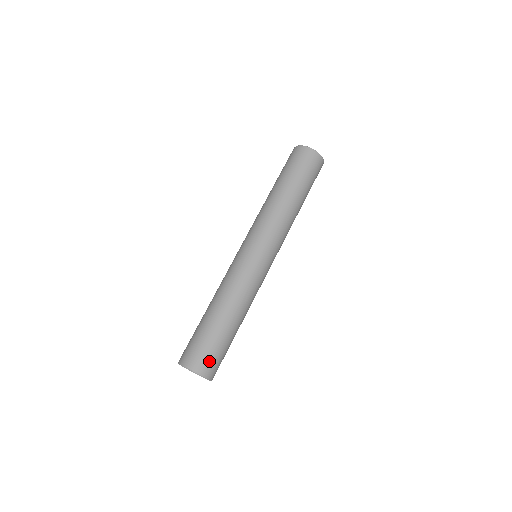
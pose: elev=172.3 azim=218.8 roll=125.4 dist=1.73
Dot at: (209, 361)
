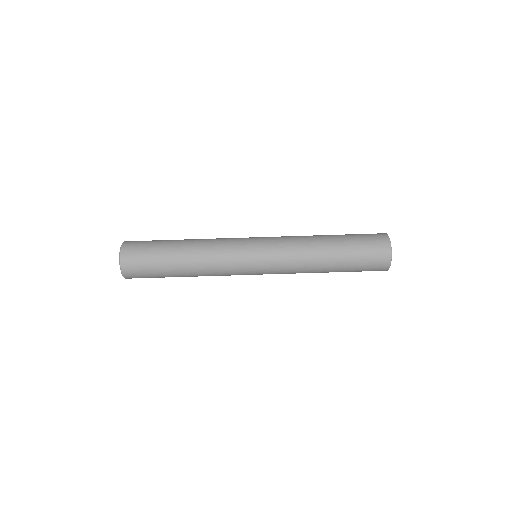
Dot at: (135, 257)
